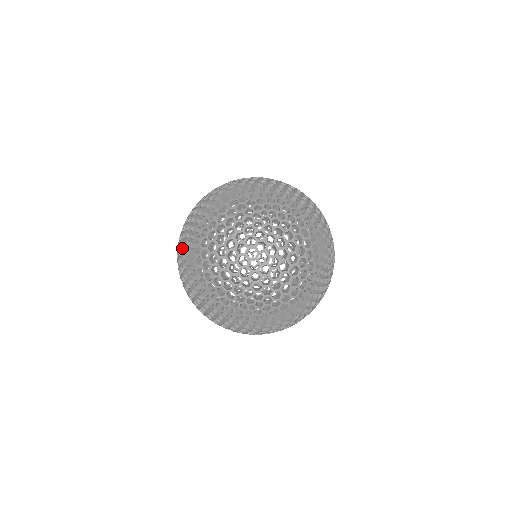
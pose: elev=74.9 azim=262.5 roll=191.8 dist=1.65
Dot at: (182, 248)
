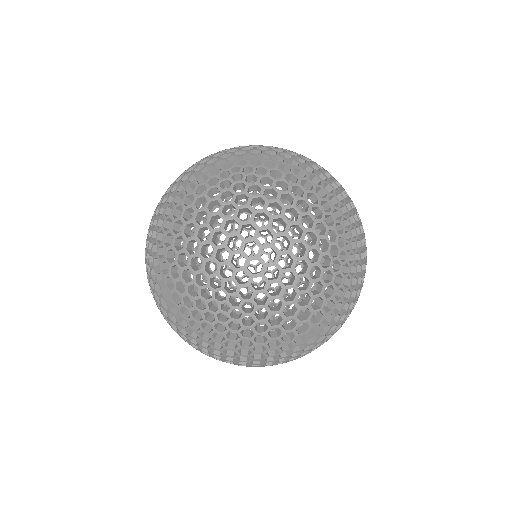
Dot at: occluded
